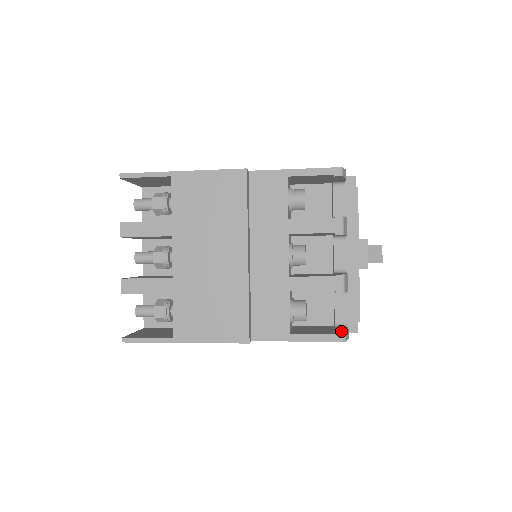
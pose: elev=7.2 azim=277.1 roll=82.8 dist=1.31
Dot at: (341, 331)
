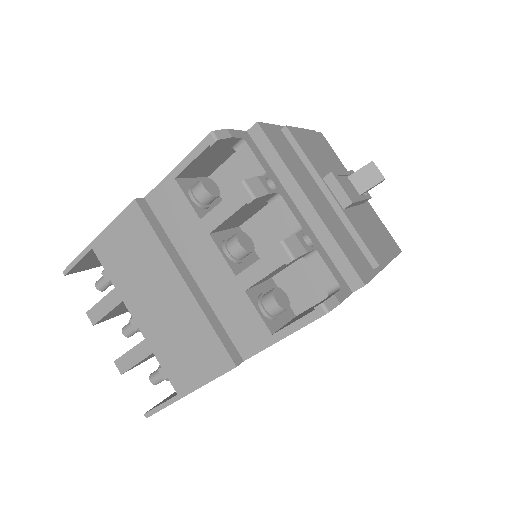
Dot at: (321, 302)
